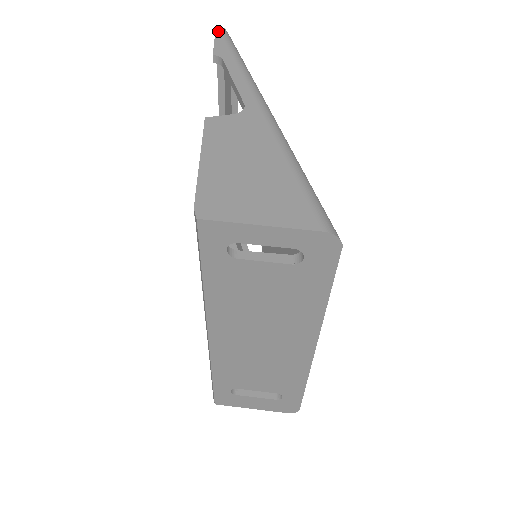
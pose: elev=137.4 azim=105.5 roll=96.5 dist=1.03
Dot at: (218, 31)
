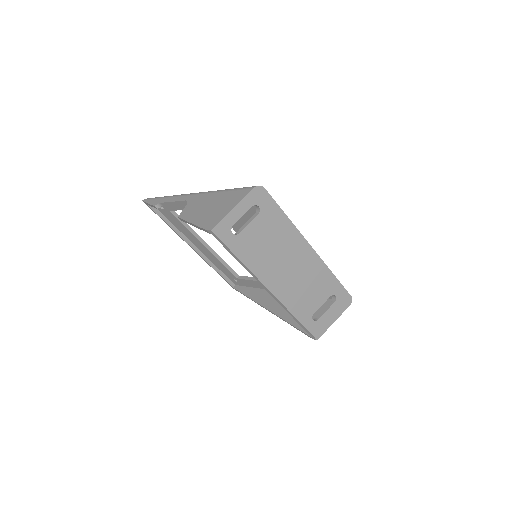
Dot at: (146, 201)
